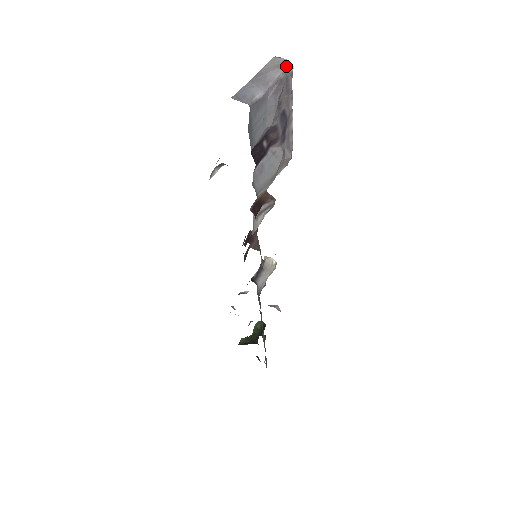
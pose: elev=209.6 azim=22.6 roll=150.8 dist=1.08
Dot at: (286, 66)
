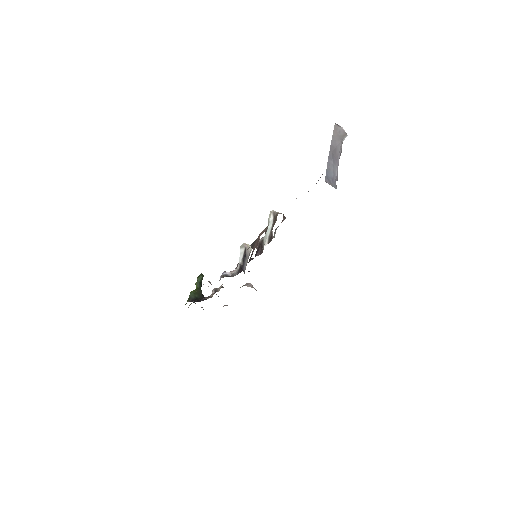
Dot at: (345, 137)
